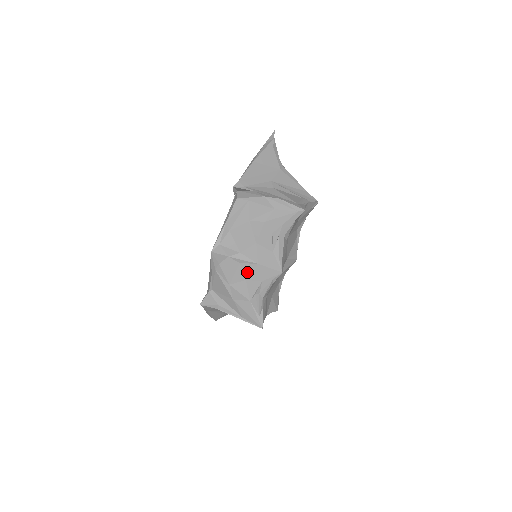
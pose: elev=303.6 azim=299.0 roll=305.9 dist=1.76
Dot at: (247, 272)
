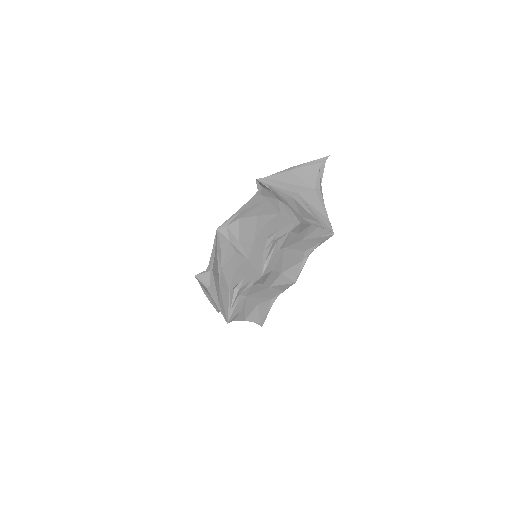
Dot at: (238, 263)
